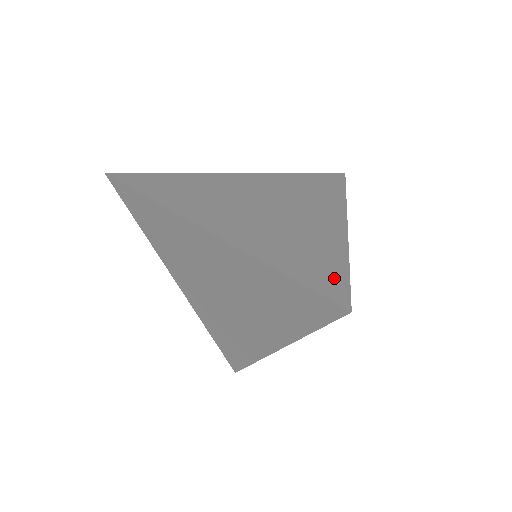
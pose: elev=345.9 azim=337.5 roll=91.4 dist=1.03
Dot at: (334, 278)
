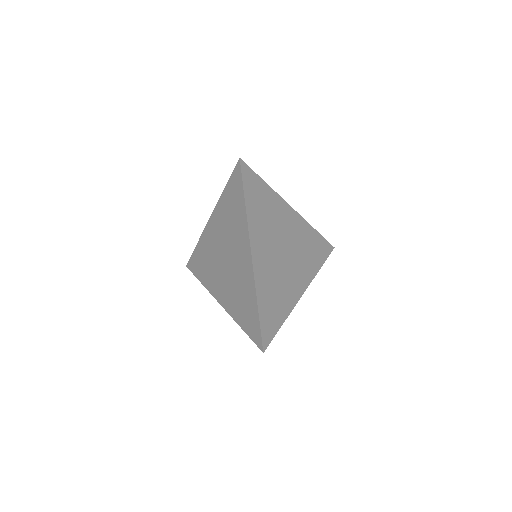
Dot at: (272, 329)
